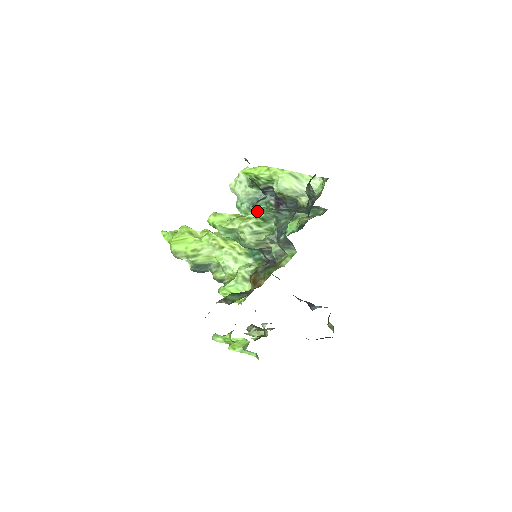
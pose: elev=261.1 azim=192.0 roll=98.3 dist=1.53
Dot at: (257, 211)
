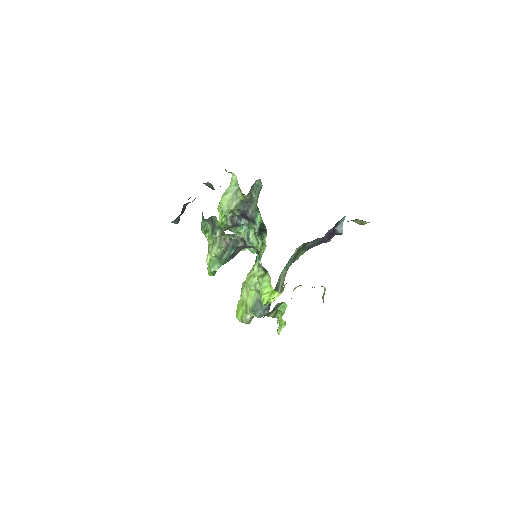
Dot at: (203, 233)
